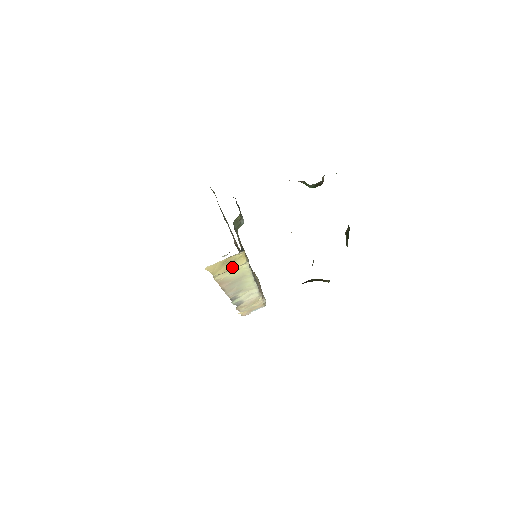
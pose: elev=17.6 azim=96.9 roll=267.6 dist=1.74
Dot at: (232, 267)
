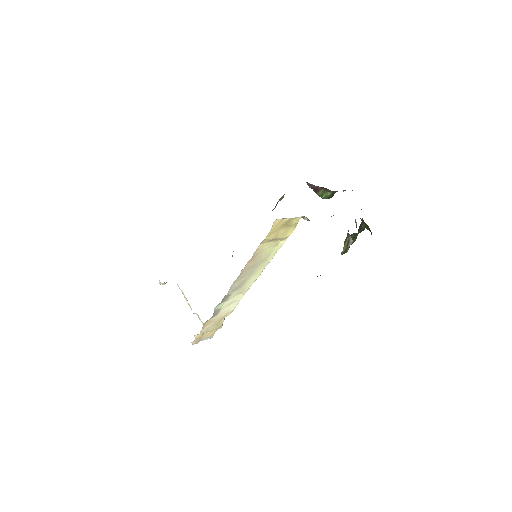
Dot at: (281, 235)
